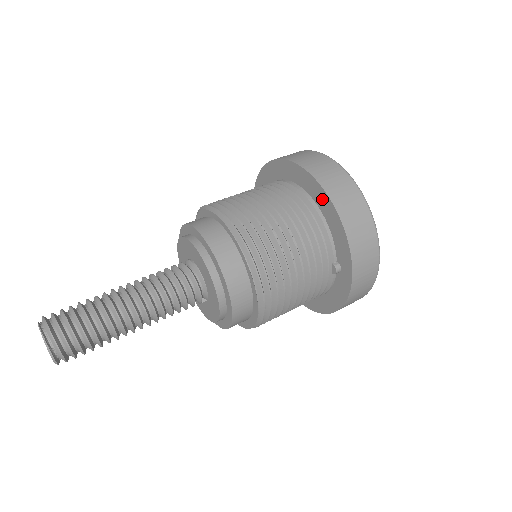
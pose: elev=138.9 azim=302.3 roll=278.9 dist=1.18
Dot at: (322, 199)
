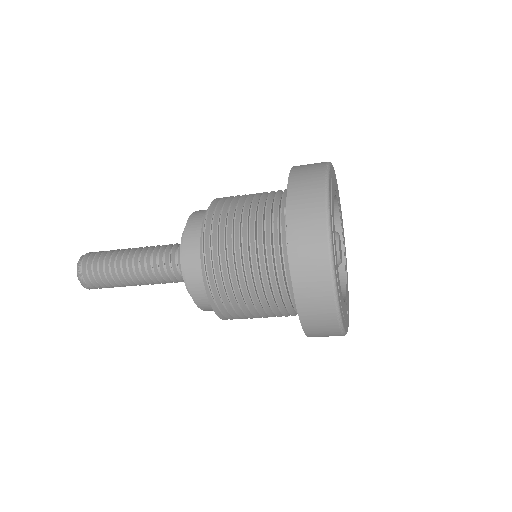
Dot at: occluded
